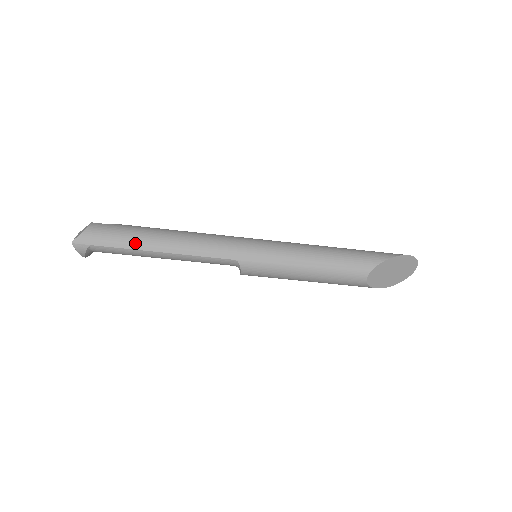
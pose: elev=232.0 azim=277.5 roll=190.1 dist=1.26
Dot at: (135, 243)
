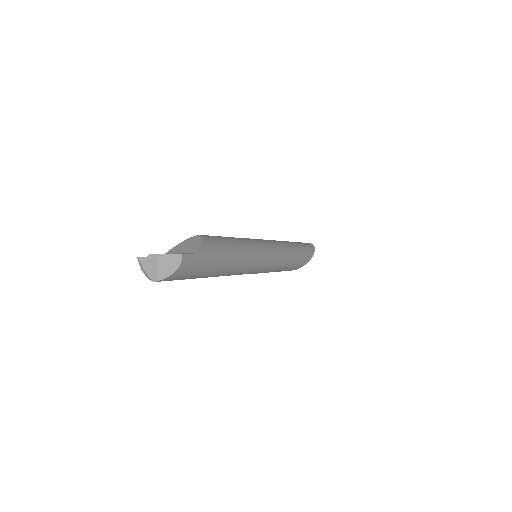
Dot at: (206, 275)
